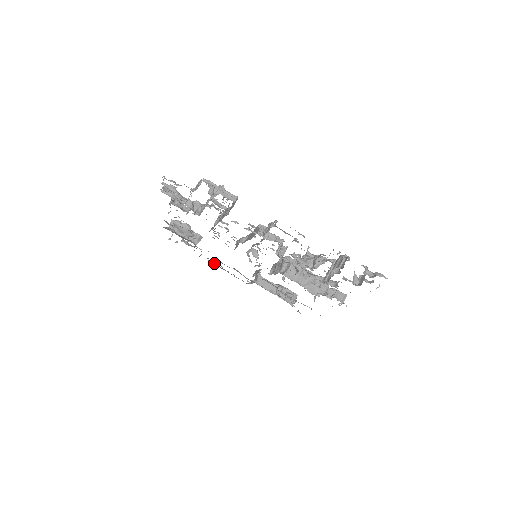
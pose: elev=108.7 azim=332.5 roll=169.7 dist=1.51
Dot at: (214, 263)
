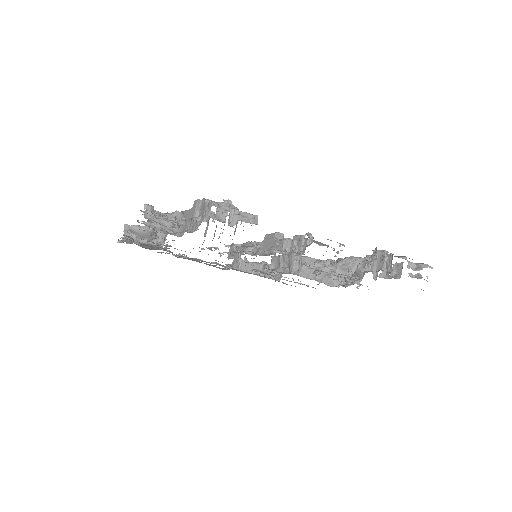
Dot at: (180, 255)
